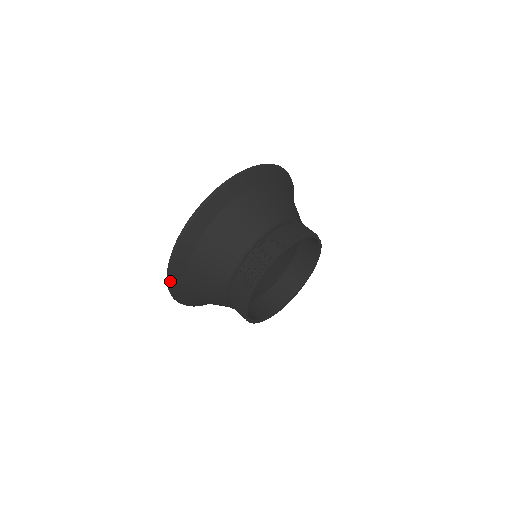
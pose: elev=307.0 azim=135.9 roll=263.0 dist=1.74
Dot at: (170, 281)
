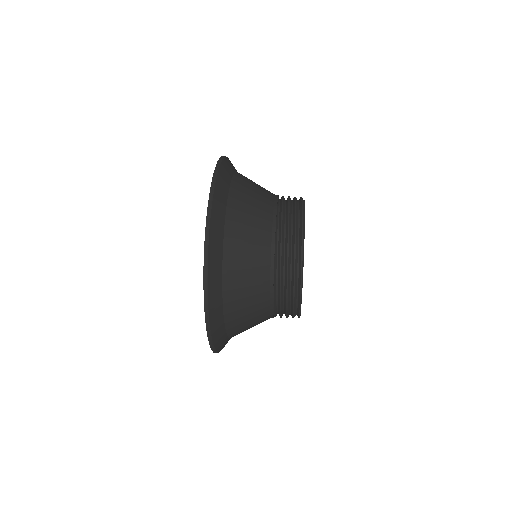
Dot at: (210, 222)
